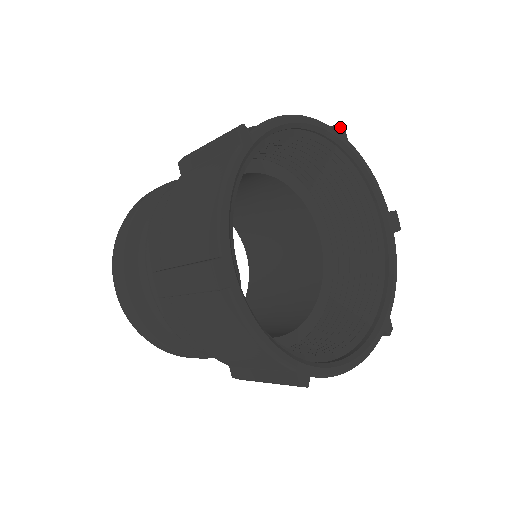
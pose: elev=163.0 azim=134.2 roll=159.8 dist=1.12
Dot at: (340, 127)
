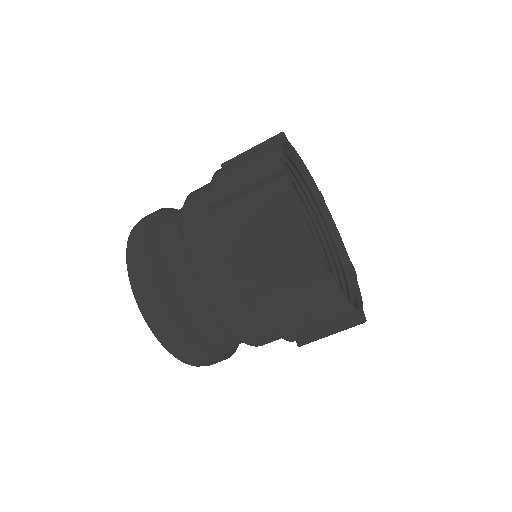
Dot at: (321, 193)
